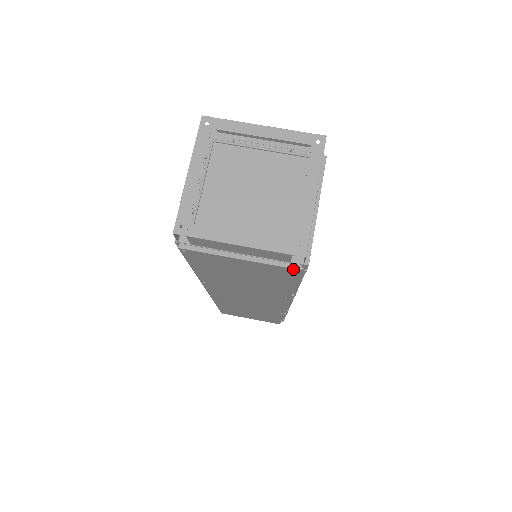
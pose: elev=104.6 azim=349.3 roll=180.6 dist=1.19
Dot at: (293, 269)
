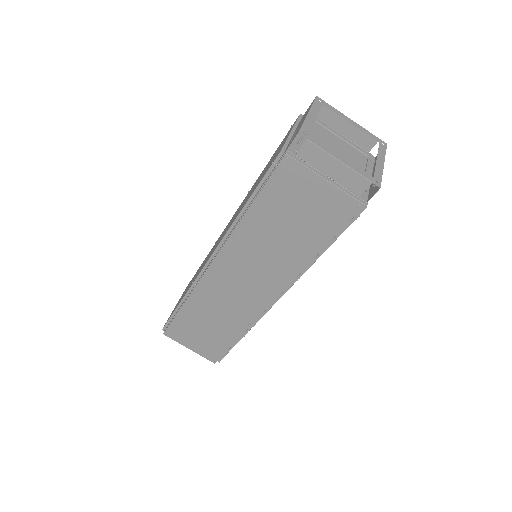
Dot at: (359, 203)
